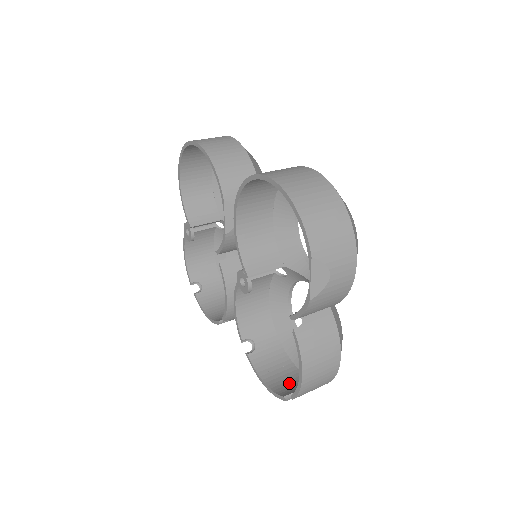
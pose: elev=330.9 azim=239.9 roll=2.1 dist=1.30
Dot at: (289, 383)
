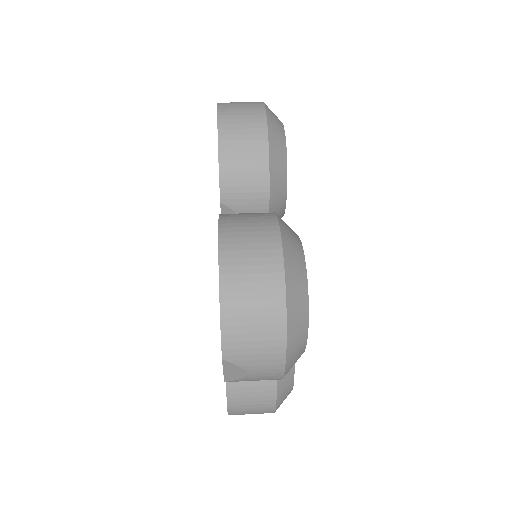
Dot at: occluded
